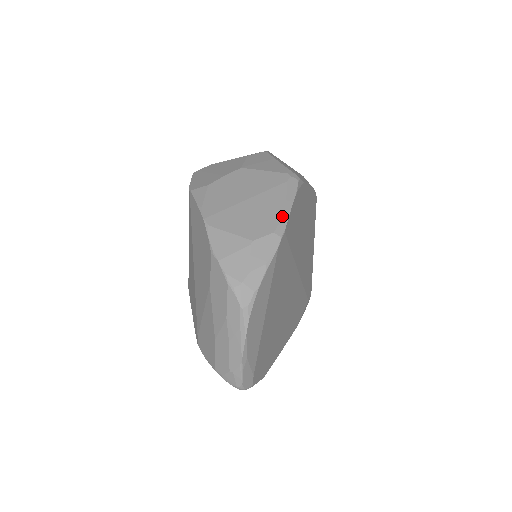
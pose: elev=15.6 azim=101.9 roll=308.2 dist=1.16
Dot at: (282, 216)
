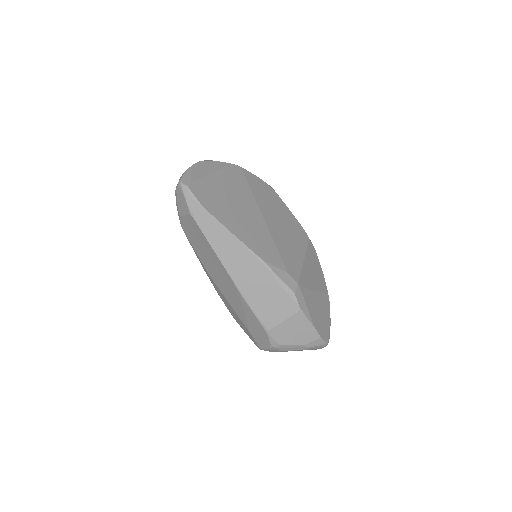
Dot at: occluded
